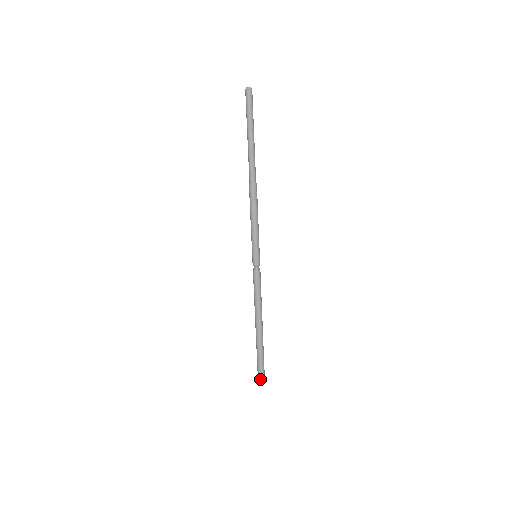
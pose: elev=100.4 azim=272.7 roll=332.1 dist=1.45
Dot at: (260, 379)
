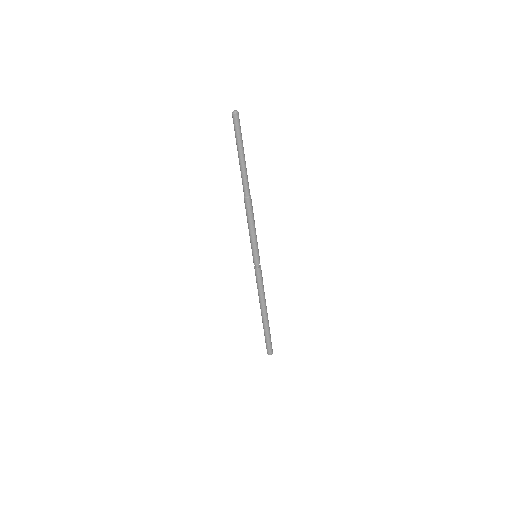
Dot at: (270, 351)
